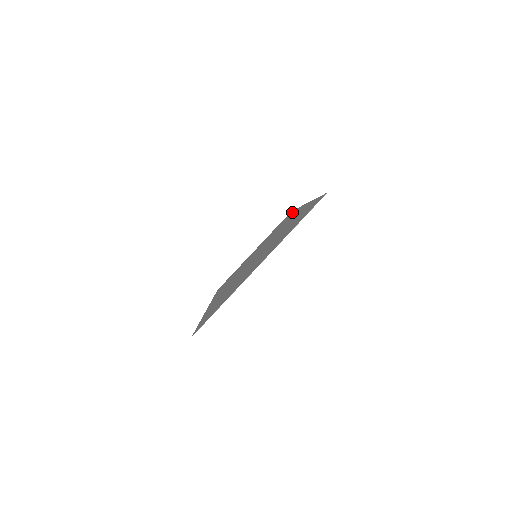
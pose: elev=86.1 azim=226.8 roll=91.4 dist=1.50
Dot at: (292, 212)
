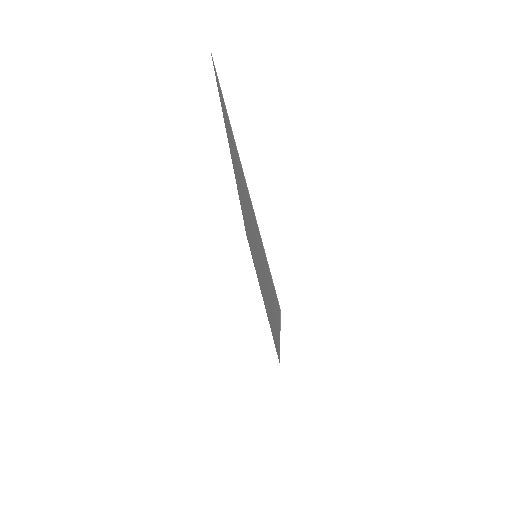
Dot at: occluded
